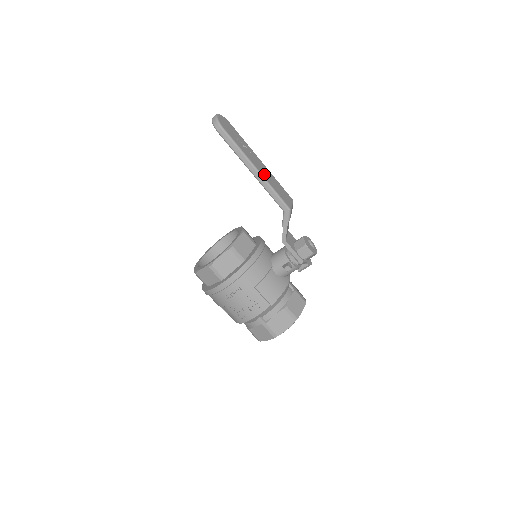
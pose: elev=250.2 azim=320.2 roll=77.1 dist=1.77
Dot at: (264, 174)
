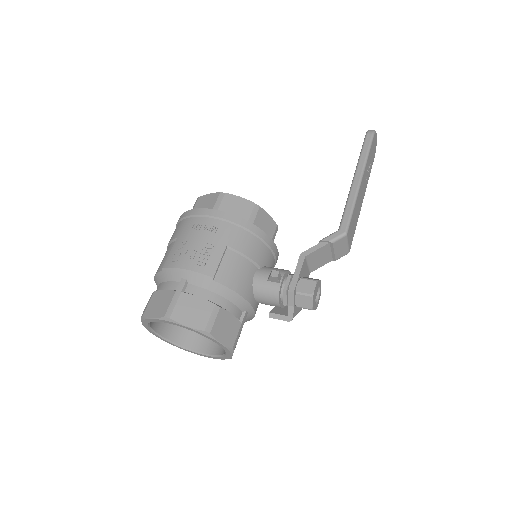
Dot at: (360, 194)
